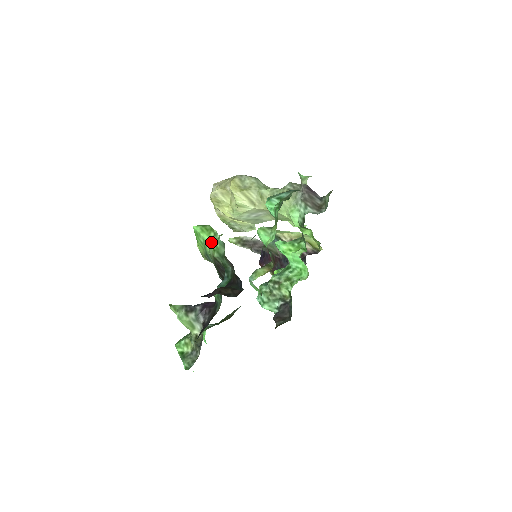
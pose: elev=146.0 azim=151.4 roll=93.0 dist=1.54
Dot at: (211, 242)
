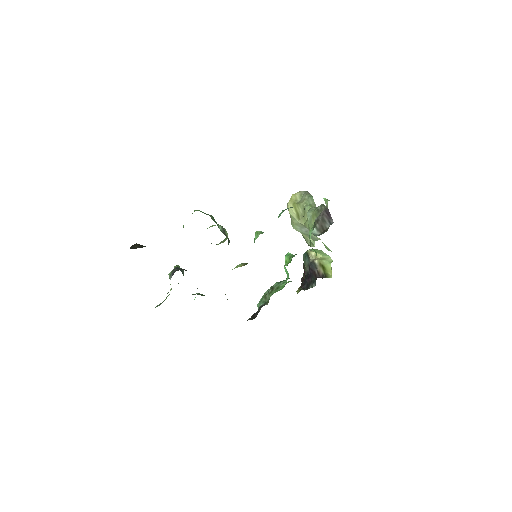
Dot at: occluded
